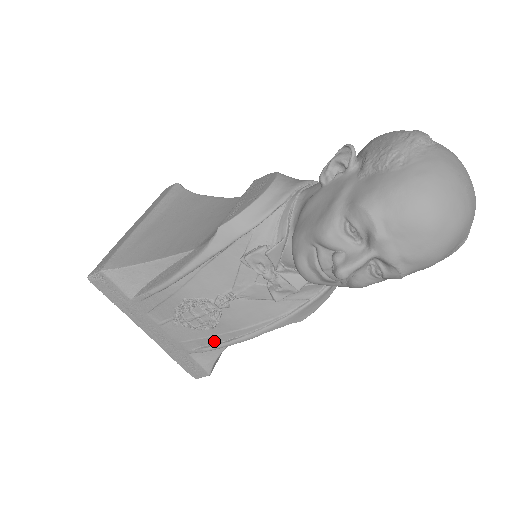
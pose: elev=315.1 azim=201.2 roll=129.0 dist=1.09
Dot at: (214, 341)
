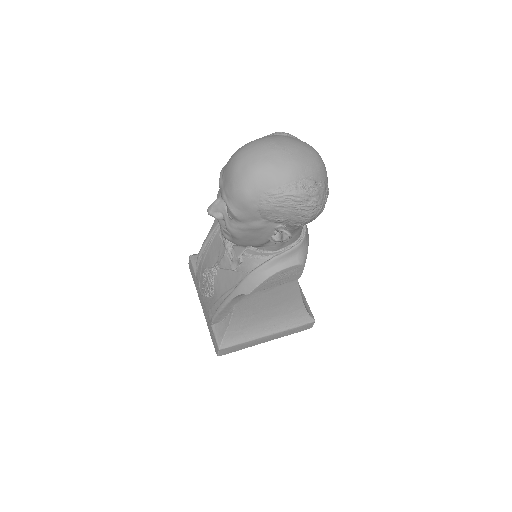
Dot at: (215, 310)
